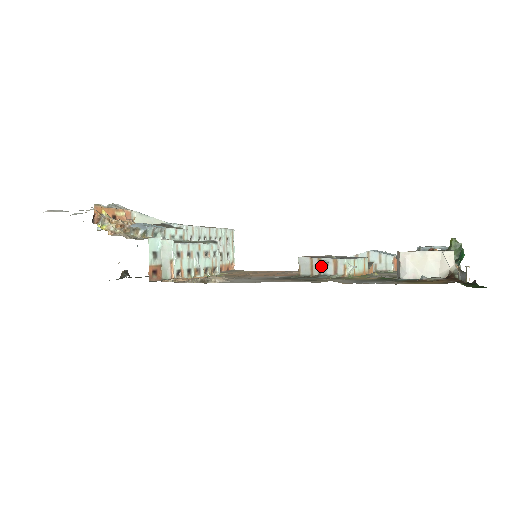
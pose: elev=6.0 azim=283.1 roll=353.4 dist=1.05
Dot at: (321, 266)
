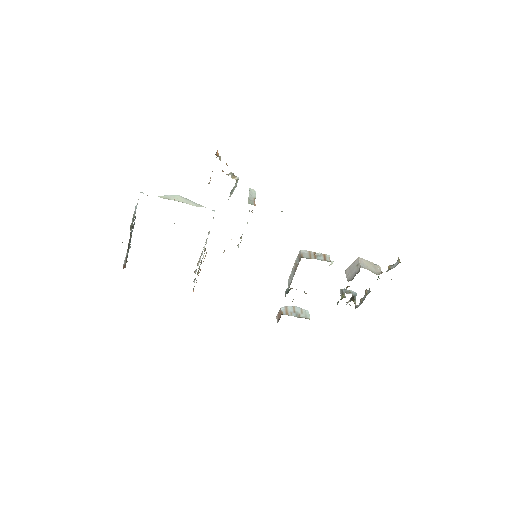
Dot at: (317, 255)
